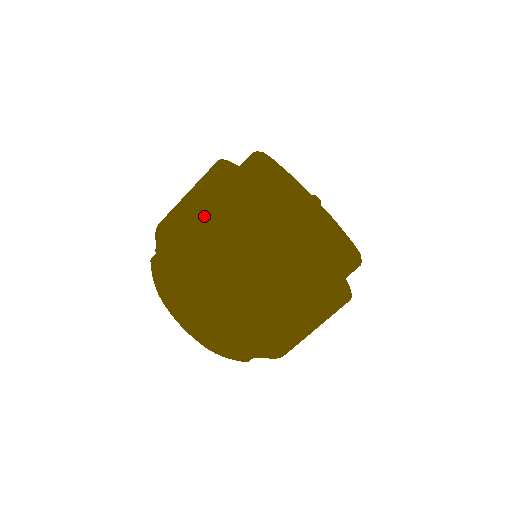
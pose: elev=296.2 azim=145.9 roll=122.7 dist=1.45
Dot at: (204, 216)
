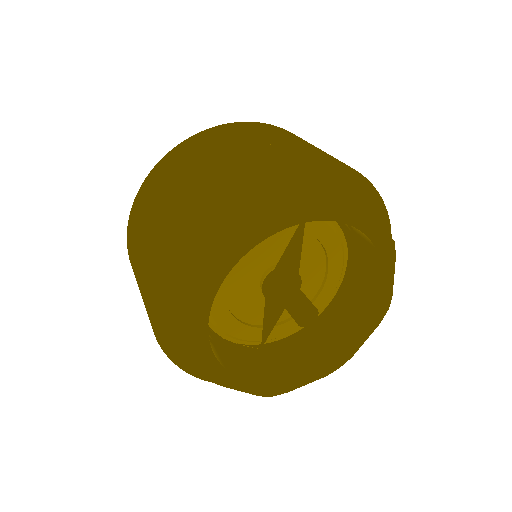
Dot at: (151, 228)
